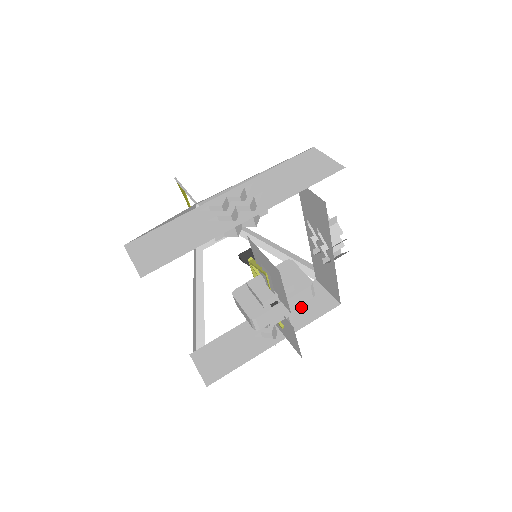
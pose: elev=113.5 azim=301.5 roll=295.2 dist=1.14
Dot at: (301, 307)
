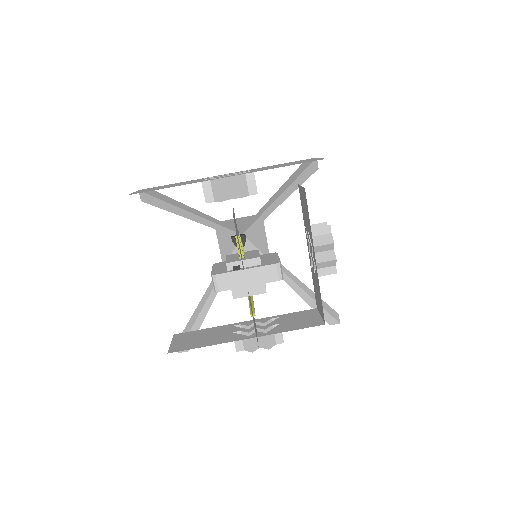
Dot at: (288, 321)
